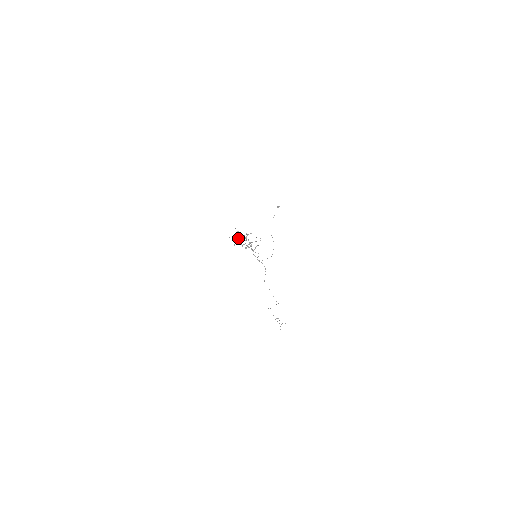
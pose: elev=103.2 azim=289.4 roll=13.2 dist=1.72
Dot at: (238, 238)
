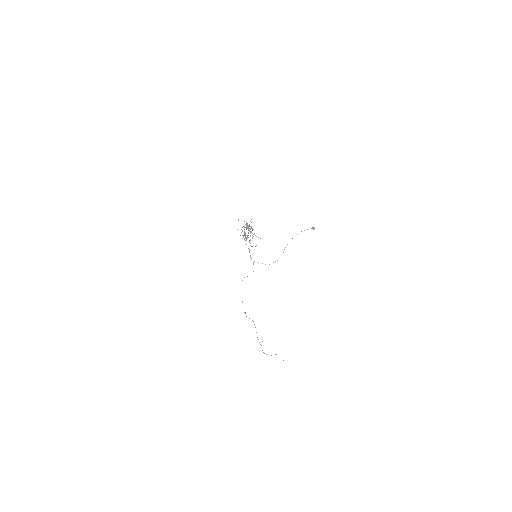
Dot at: occluded
